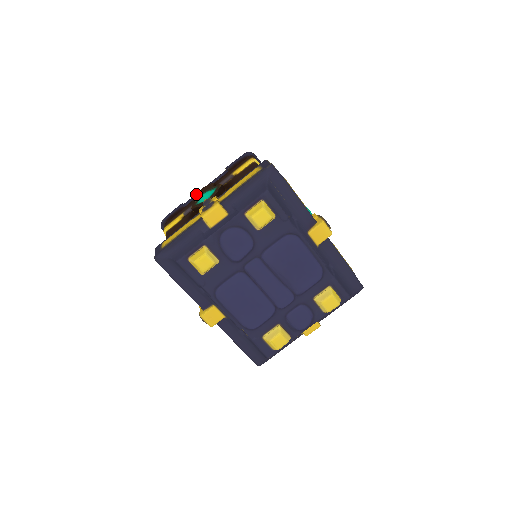
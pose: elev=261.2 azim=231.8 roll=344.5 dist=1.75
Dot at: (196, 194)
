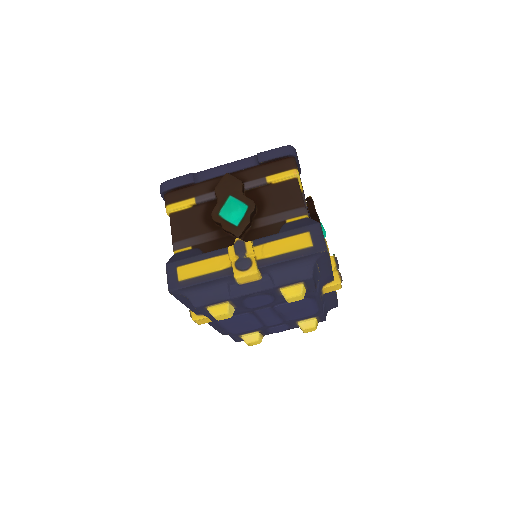
Dot at: (213, 170)
